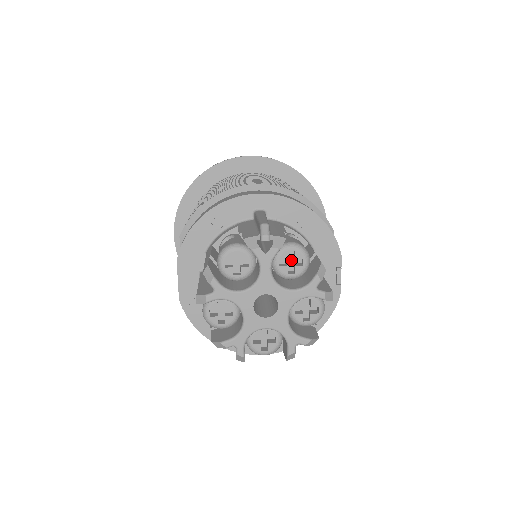
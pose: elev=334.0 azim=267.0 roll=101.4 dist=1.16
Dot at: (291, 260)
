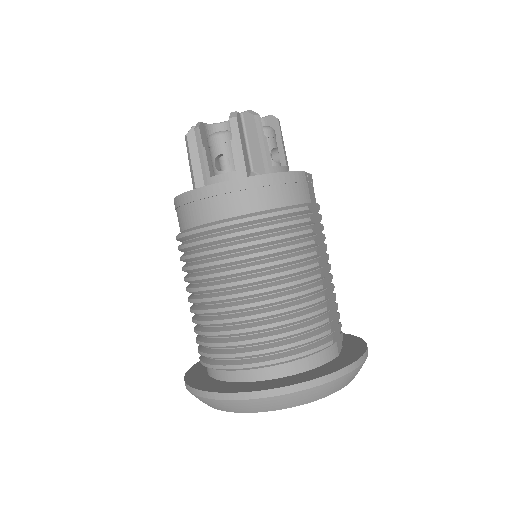
Dot at: occluded
